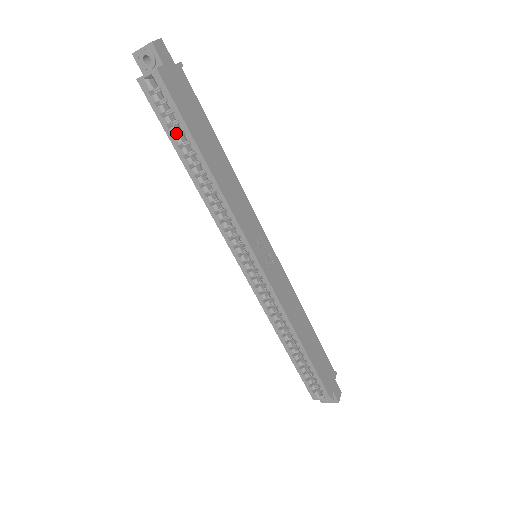
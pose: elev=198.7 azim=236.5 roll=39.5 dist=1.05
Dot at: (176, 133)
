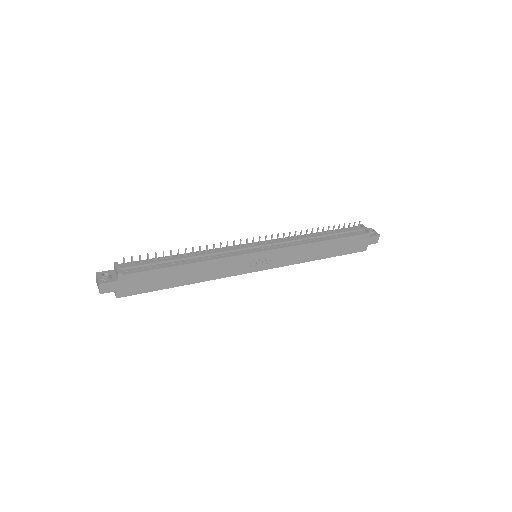
Dot at: occluded
